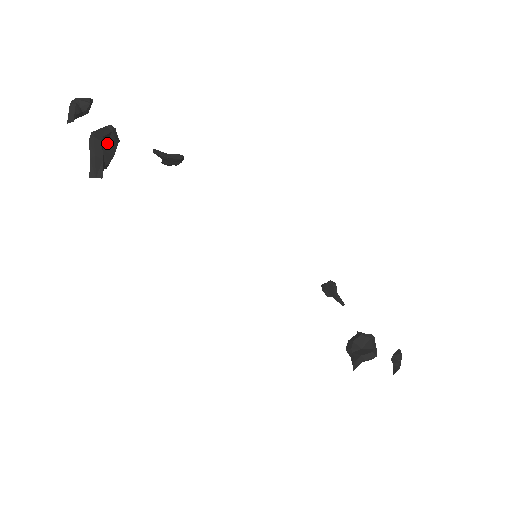
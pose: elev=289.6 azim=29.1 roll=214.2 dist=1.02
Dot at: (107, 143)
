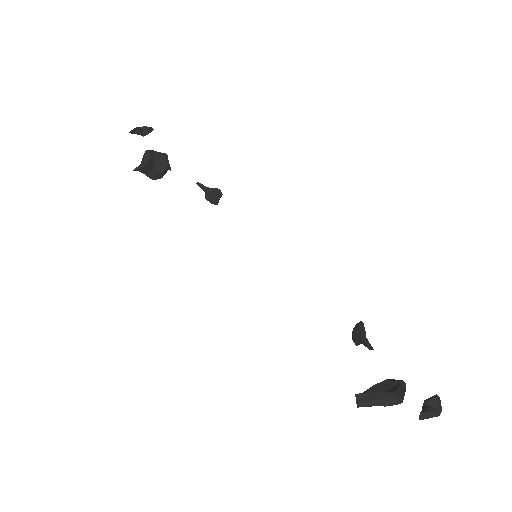
Dot at: (158, 162)
